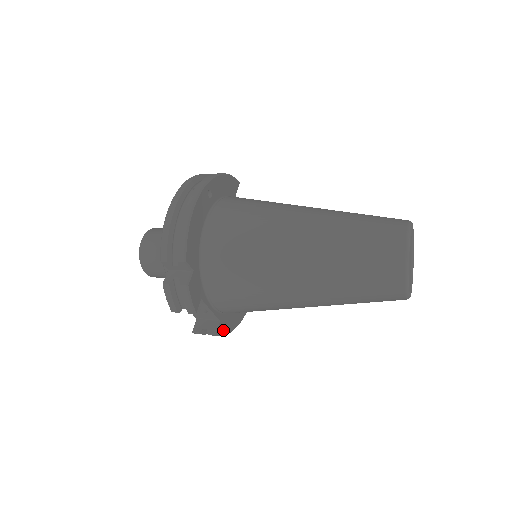
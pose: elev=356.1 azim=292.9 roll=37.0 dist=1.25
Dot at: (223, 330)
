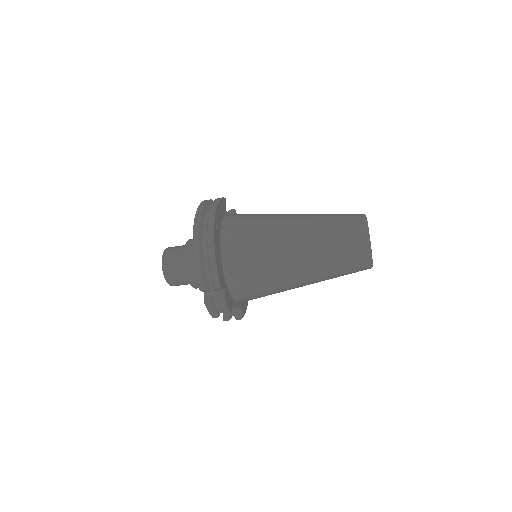
Dot at: (244, 312)
